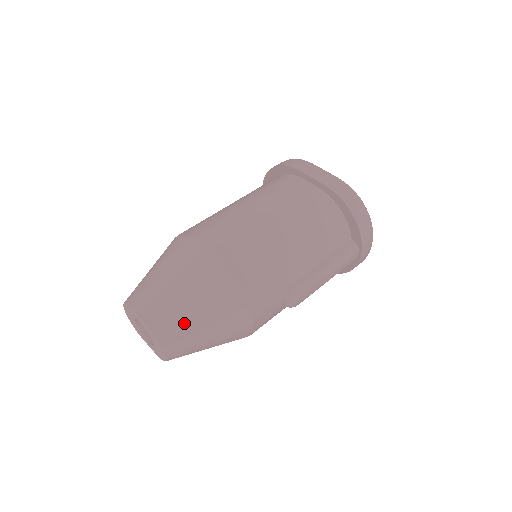
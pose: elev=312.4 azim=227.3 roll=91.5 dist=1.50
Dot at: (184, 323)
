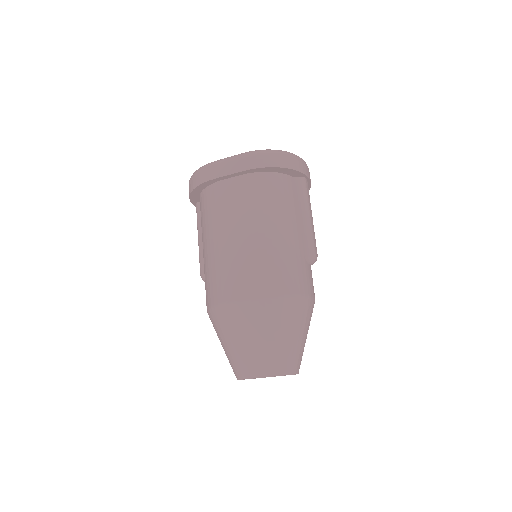
Dot at: (287, 350)
